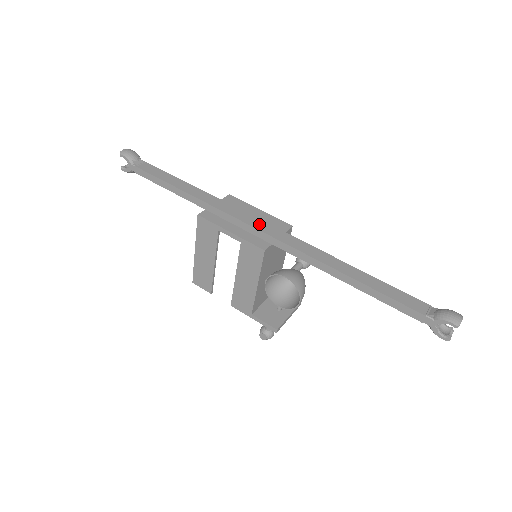
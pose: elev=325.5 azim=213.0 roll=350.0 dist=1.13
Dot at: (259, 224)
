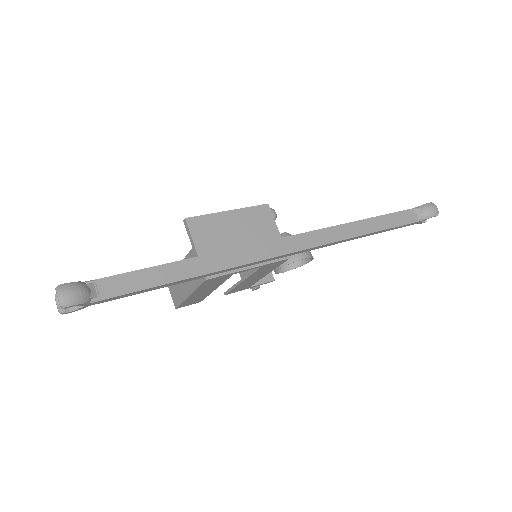
Dot at: (283, 246)
